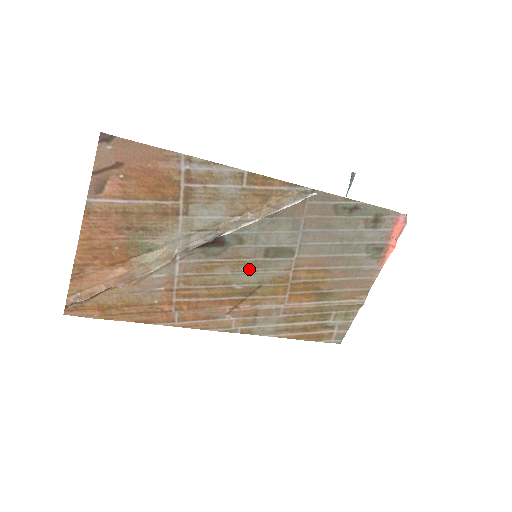
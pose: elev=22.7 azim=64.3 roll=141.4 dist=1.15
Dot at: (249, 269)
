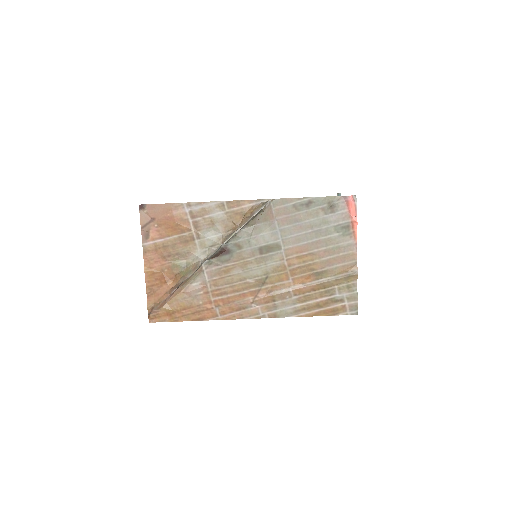
Dot at: (254, 266)
